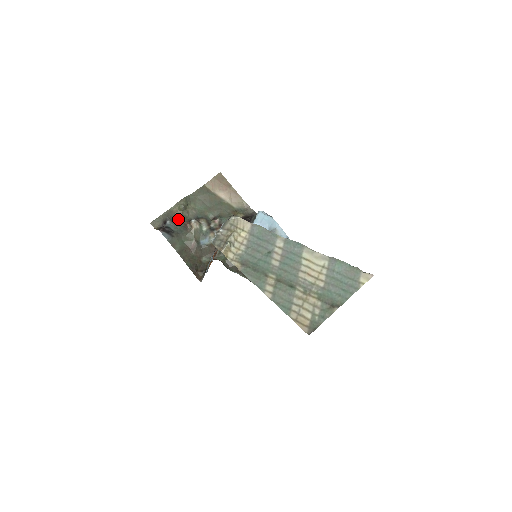
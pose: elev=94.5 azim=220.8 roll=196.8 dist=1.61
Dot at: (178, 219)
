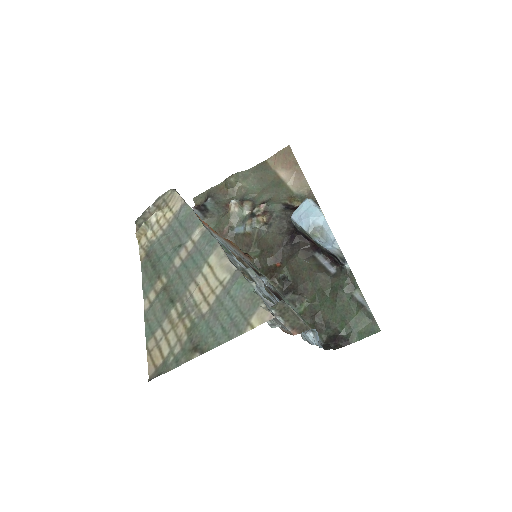
Dot at: (221, 198)
